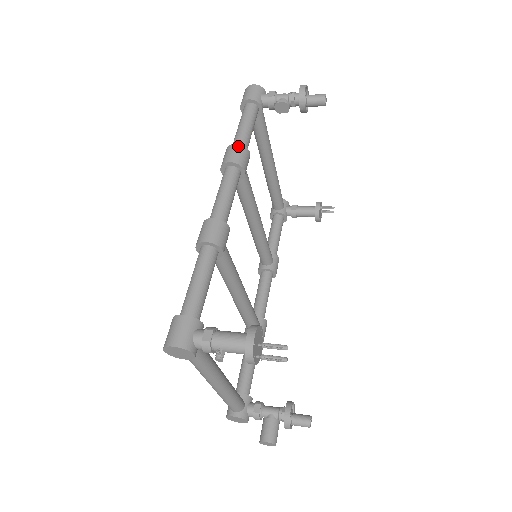
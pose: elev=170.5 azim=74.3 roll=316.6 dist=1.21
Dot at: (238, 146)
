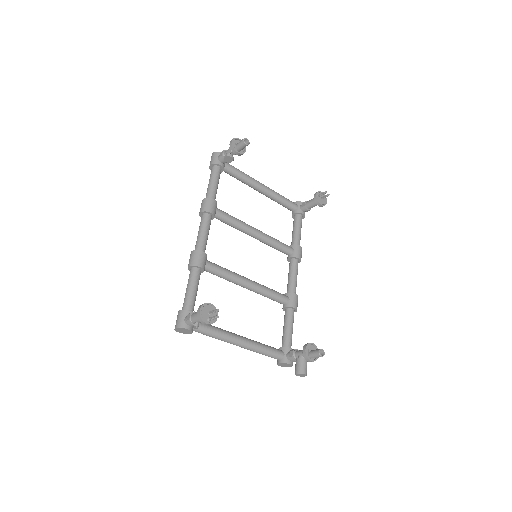
Dot at: (204, 200)
